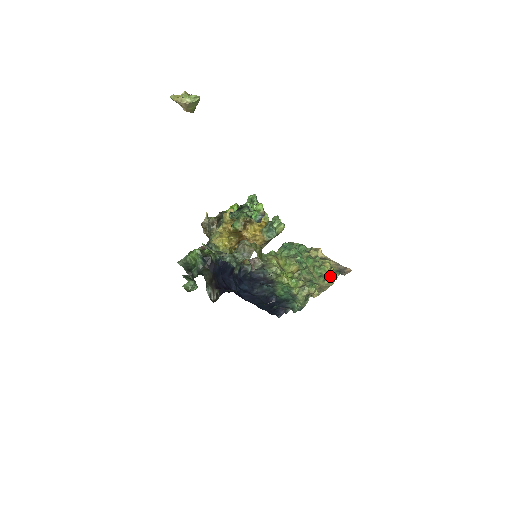
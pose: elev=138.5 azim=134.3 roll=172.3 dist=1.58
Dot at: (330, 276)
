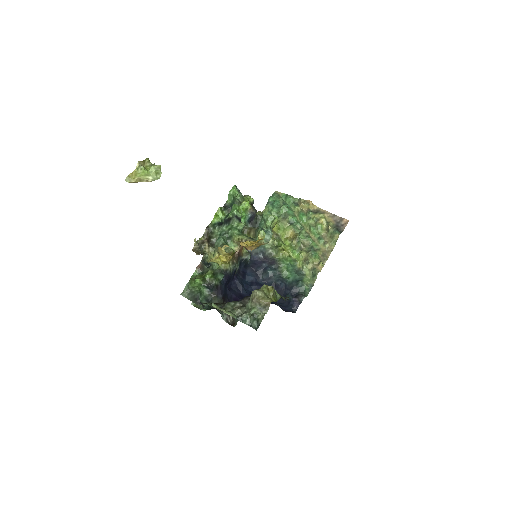
Dot at: (329, 236)
